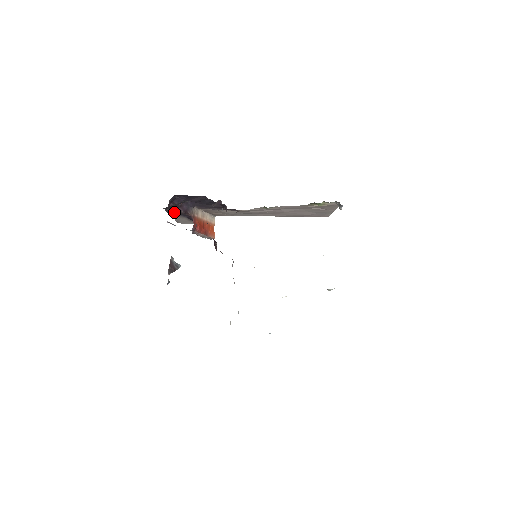
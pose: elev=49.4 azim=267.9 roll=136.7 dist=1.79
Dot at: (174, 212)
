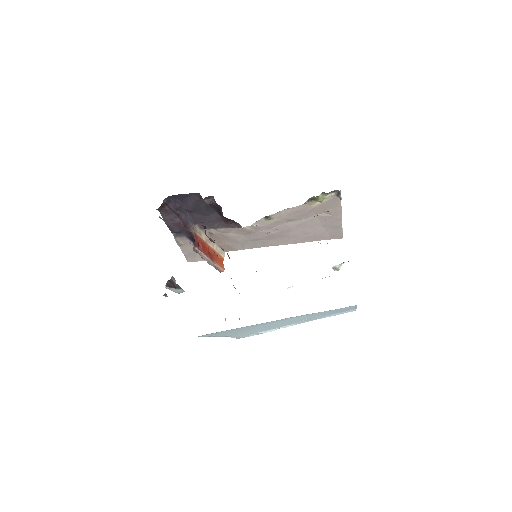
Dot at: (174, 226)
